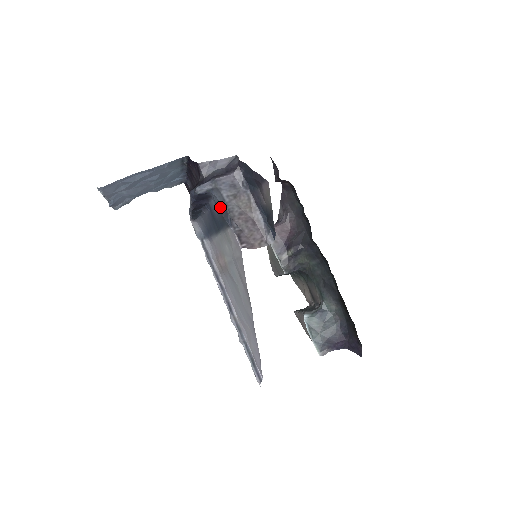
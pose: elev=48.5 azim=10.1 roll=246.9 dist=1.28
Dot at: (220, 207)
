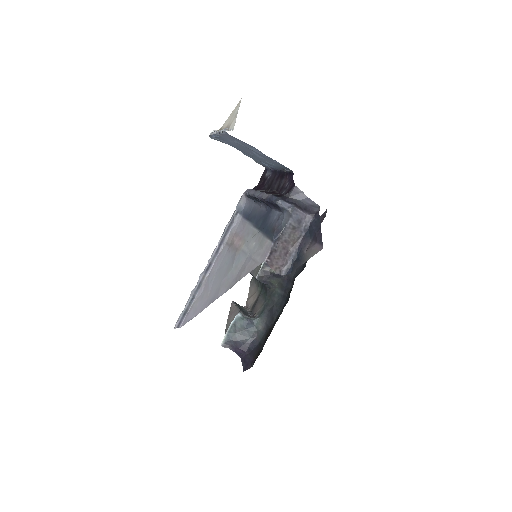
Dot at: (279, 224)
